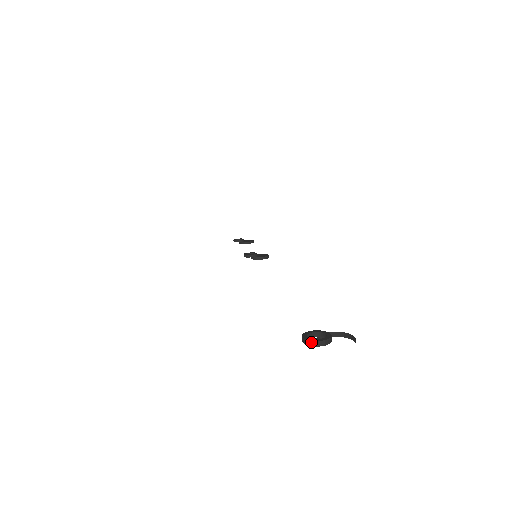
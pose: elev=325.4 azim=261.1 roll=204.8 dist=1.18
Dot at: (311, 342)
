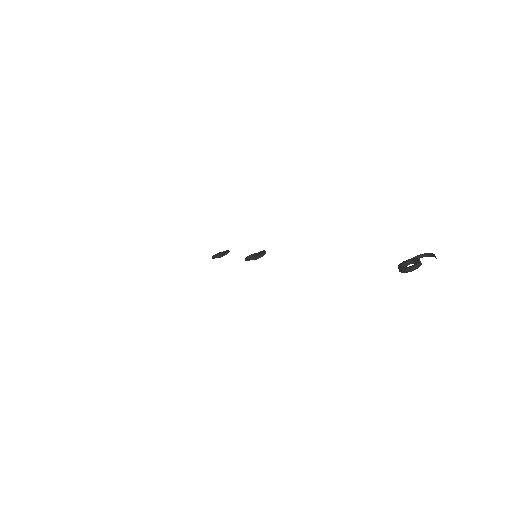
Dot at: (411, 268)
